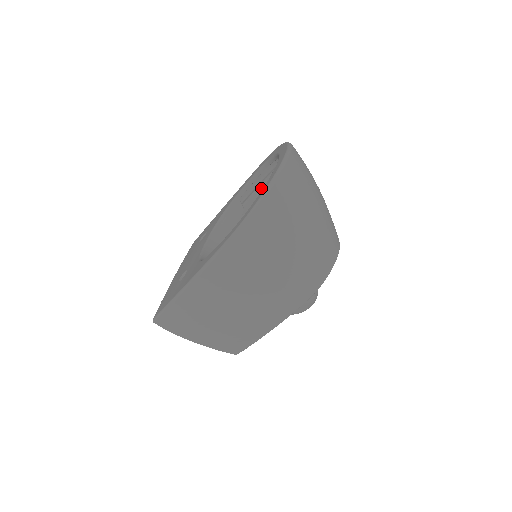
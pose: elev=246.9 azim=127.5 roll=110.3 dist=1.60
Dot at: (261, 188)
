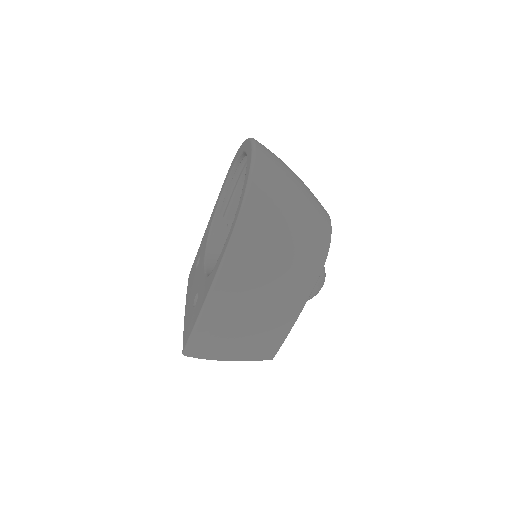
Dot at: (236, 195)
